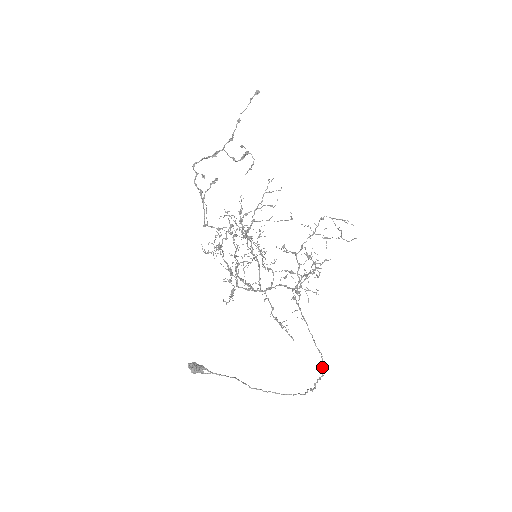
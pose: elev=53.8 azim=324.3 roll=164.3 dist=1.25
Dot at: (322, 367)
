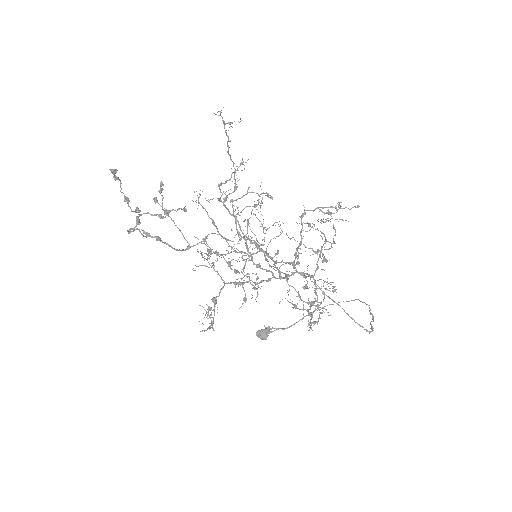
Dot at: occluded
